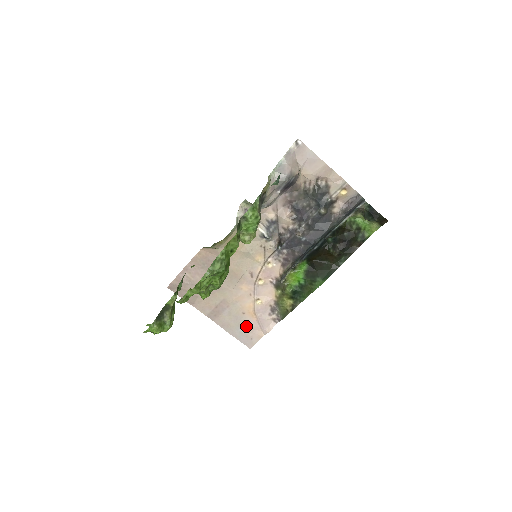
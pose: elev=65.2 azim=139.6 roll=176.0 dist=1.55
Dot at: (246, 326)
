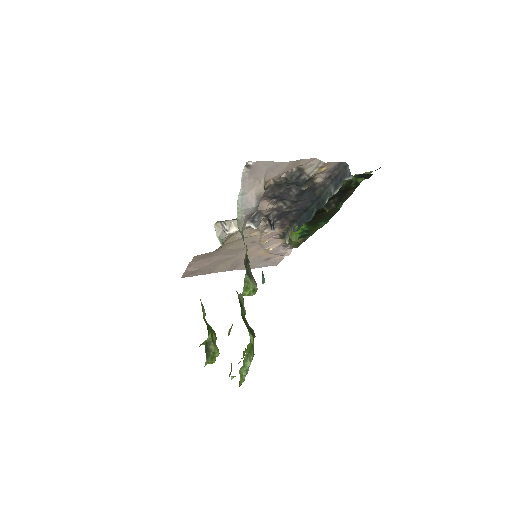
Dot at: (266, 260)
